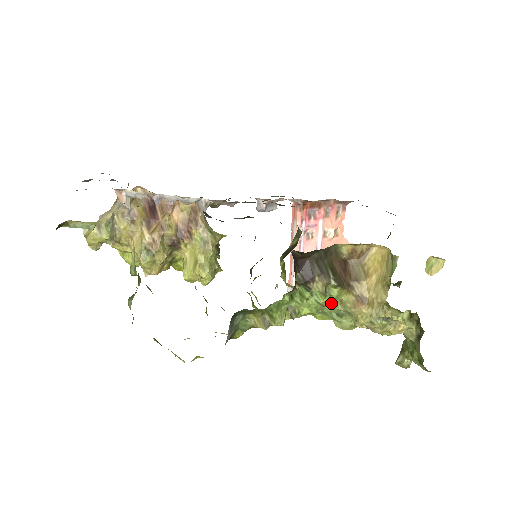
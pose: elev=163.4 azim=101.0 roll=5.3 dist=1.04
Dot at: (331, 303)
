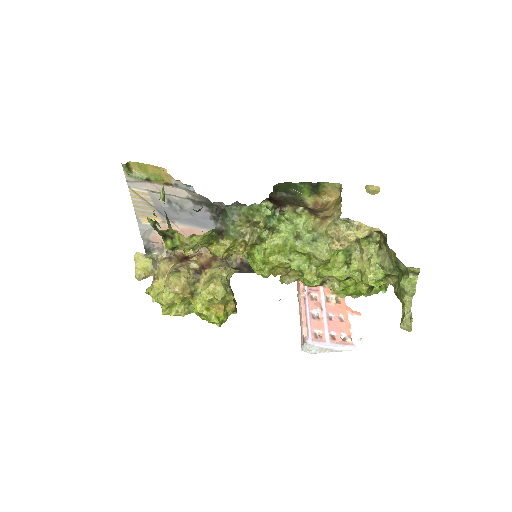
Dot at: (305, 231)
